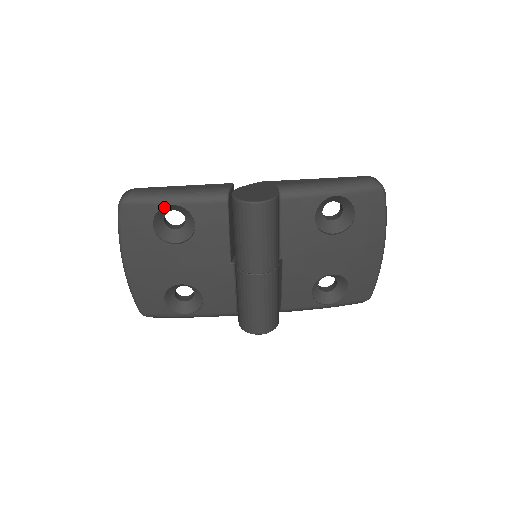
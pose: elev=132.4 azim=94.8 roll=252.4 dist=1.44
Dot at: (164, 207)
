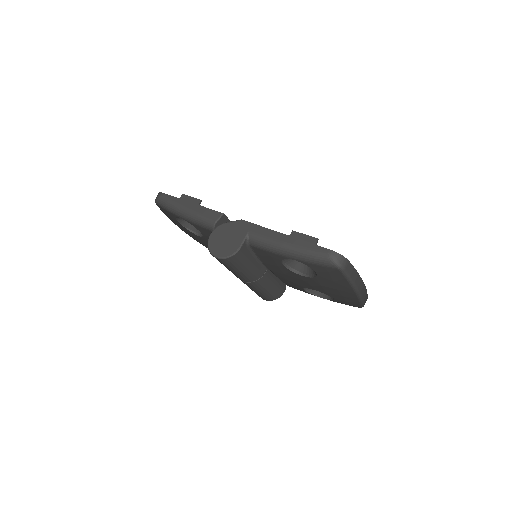
Dot at: occluded
